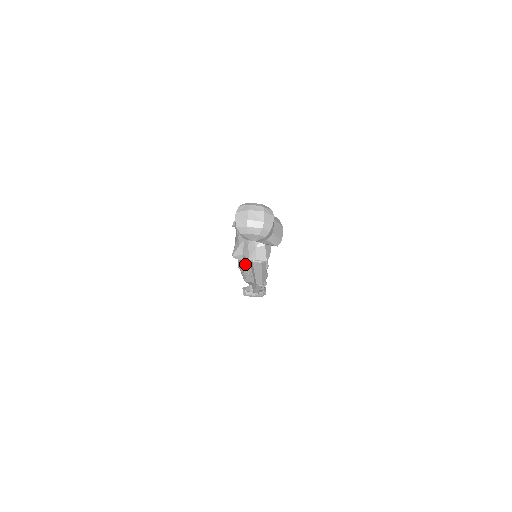
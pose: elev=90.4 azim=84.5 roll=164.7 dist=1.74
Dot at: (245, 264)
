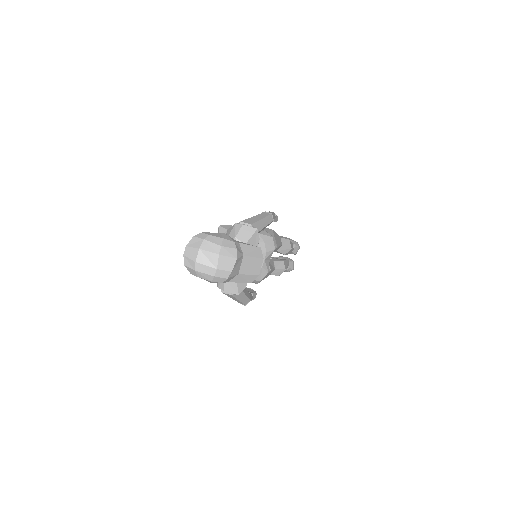
Dot at: occluded
